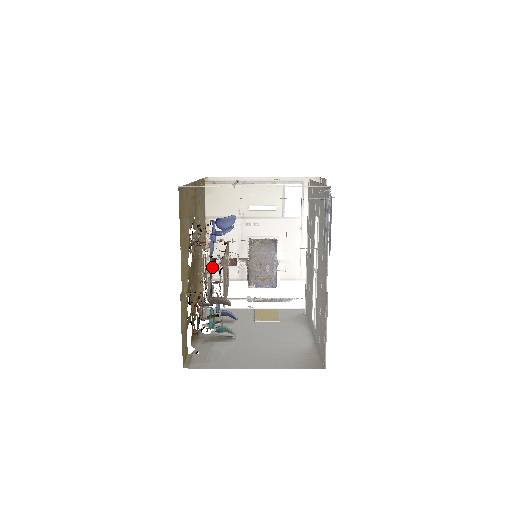
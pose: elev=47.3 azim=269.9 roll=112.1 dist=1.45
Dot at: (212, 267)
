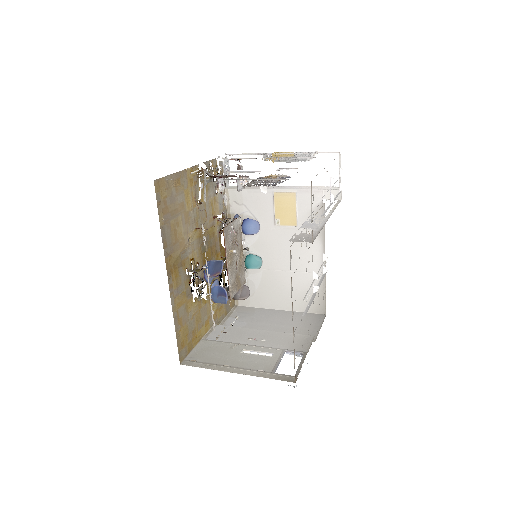
Dot at: occluded
